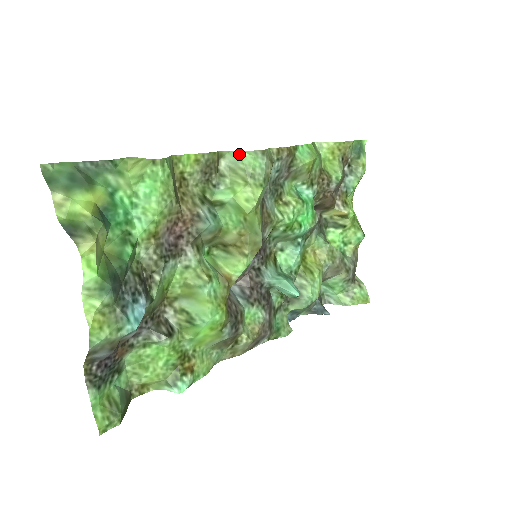
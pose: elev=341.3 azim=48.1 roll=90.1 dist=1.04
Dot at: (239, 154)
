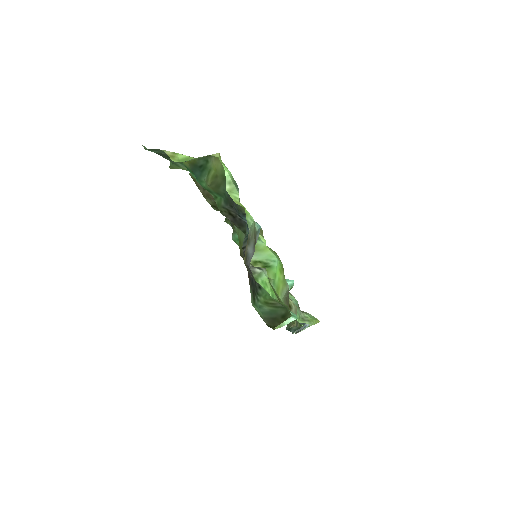
Dot at: occluded
